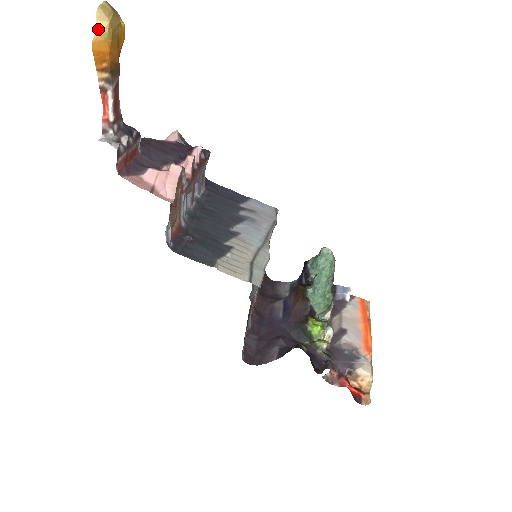
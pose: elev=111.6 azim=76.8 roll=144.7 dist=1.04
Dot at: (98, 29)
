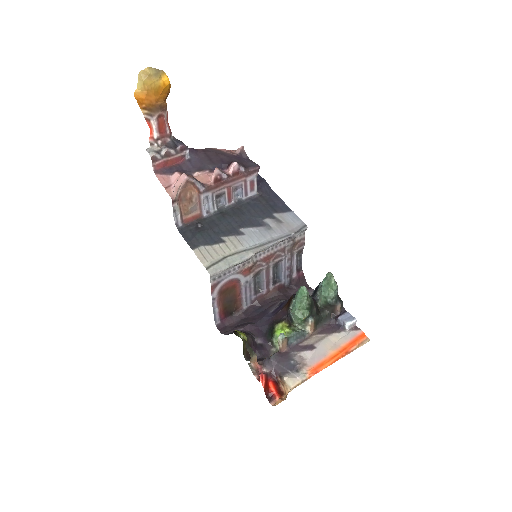
Dot at: (139, 85)
